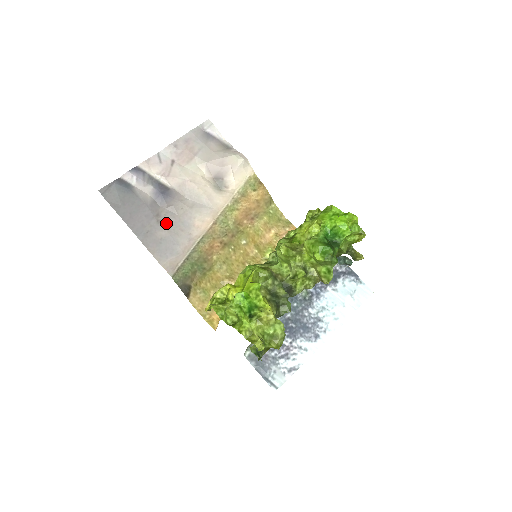
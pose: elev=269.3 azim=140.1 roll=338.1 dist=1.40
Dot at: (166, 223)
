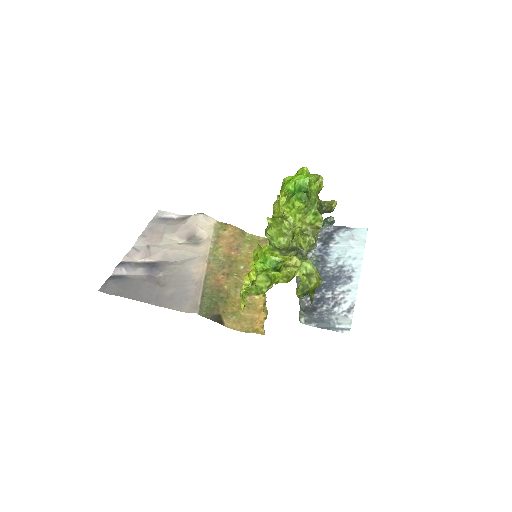
Dot at: (169, 284)
